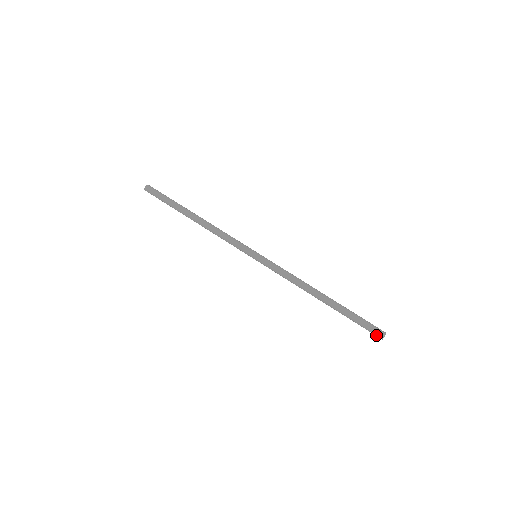
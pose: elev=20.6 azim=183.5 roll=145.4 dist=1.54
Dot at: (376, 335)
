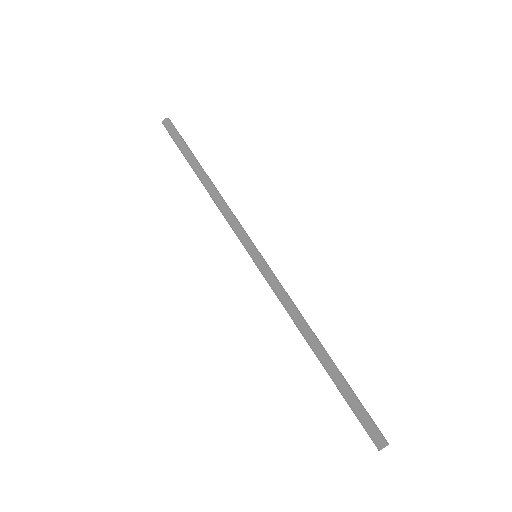
Dot at: (372, 439)
